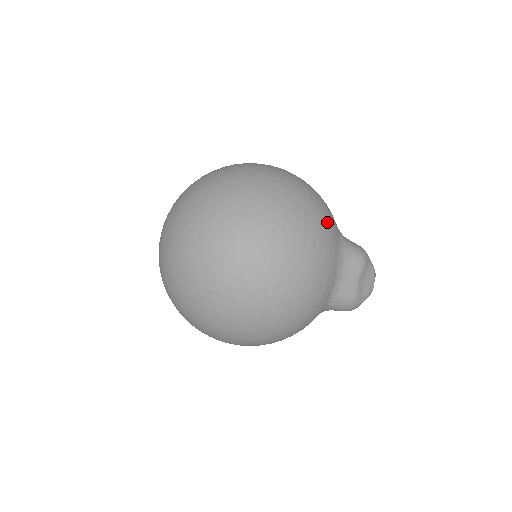
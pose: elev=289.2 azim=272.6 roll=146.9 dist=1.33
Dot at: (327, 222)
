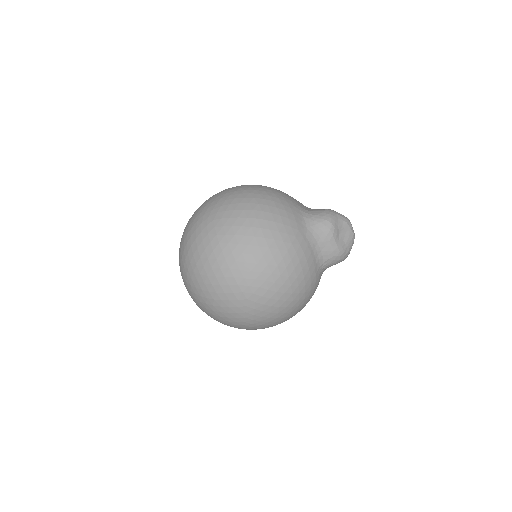
Dot at: (284, 220)
